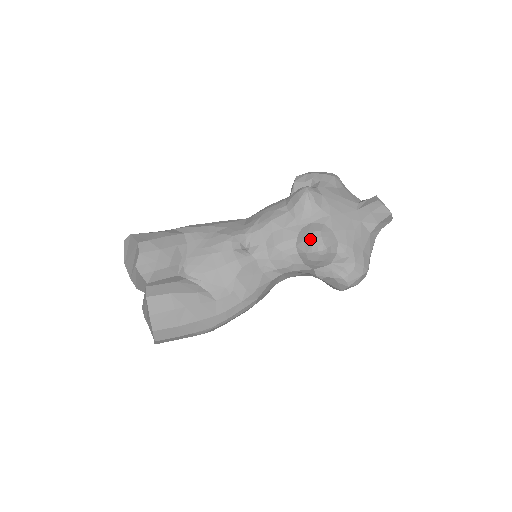
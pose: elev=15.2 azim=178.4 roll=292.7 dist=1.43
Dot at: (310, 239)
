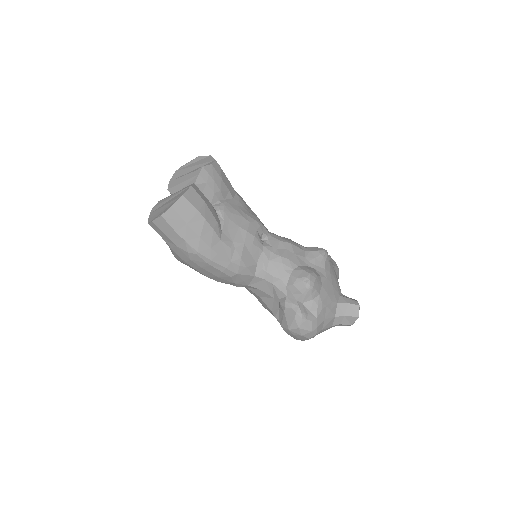
Dot at: (308, 272)
